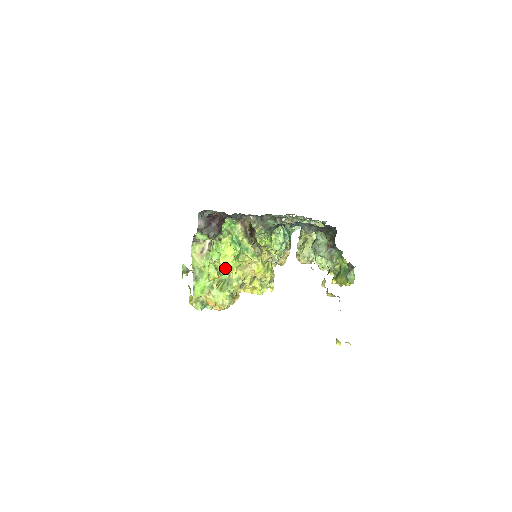
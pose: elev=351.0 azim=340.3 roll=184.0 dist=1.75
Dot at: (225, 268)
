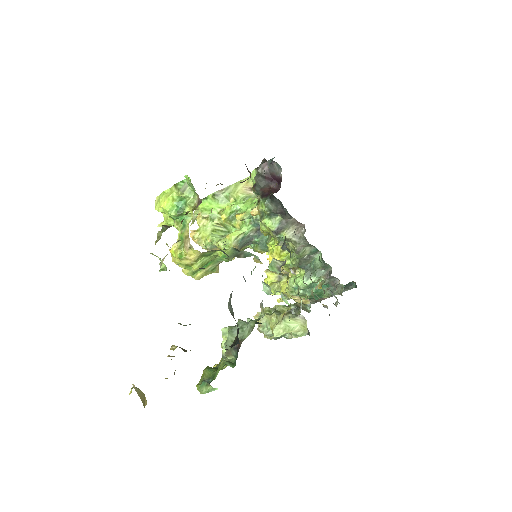
Dot at: occluded
